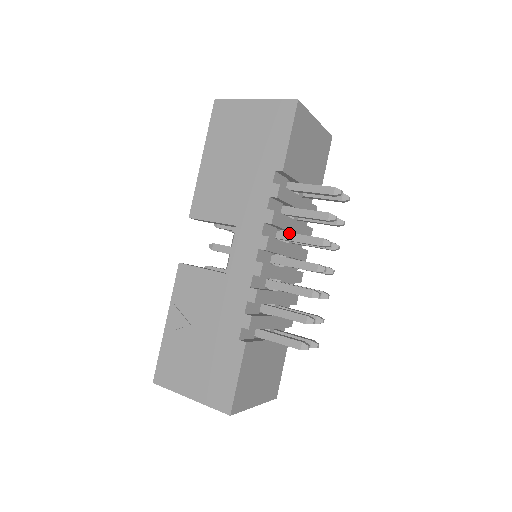
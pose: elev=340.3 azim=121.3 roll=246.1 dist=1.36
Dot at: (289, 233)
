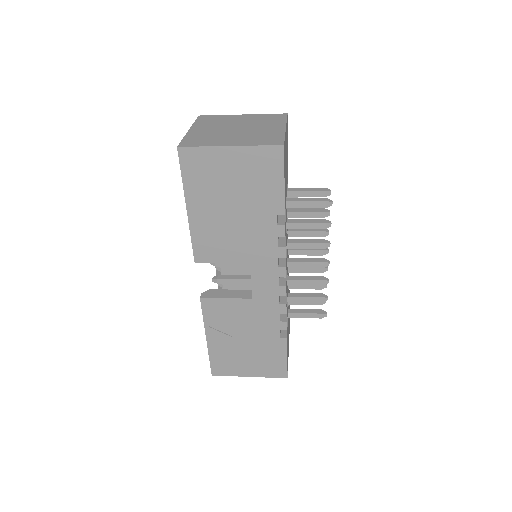
Dot at: (290, 243)
